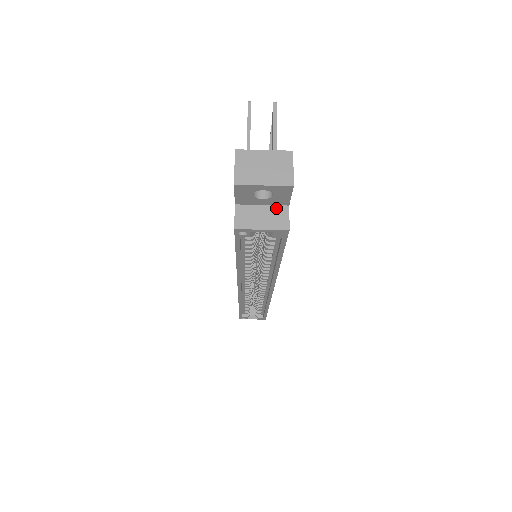
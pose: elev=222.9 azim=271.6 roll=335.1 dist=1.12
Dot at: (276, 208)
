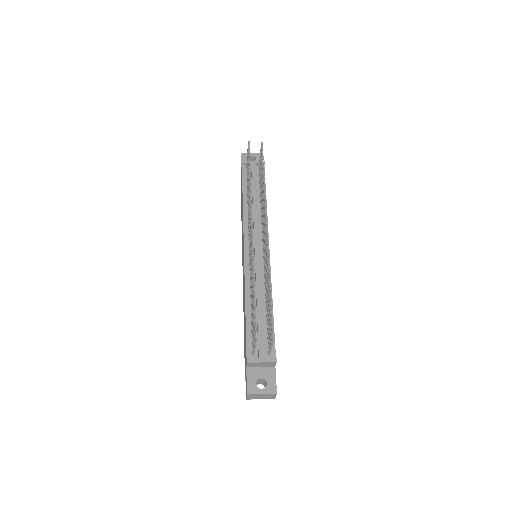
Dot at: occluded
